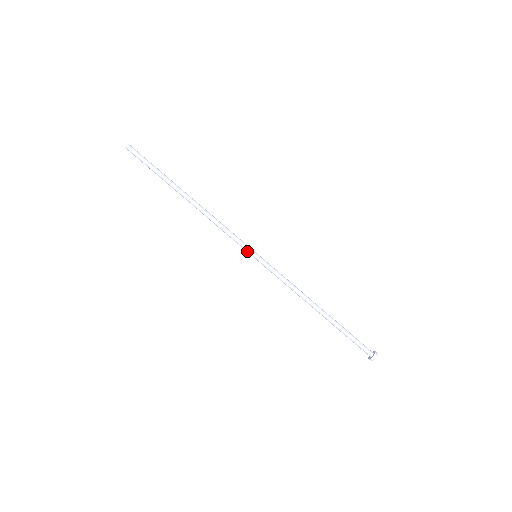
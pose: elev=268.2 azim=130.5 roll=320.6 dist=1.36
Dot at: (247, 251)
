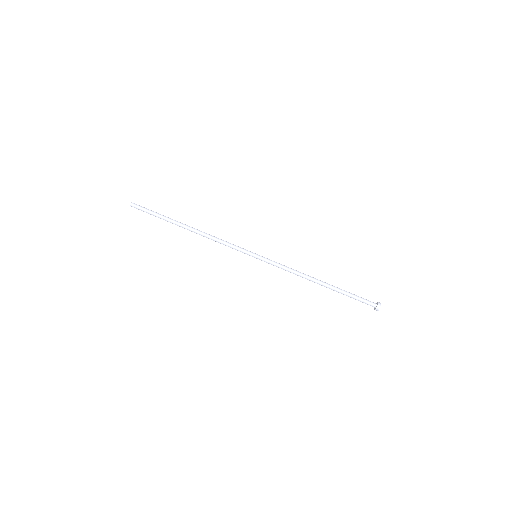
Dot at: (248, 254)
